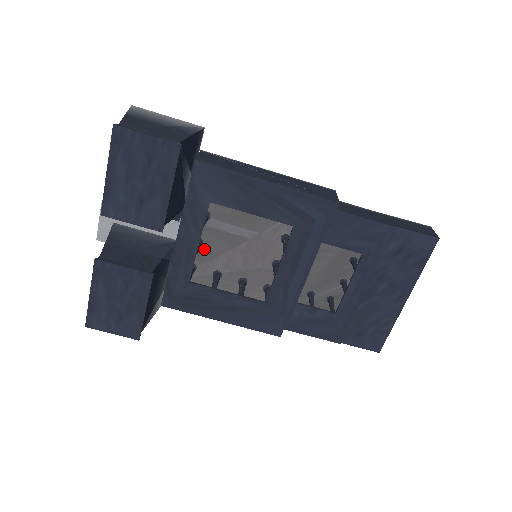
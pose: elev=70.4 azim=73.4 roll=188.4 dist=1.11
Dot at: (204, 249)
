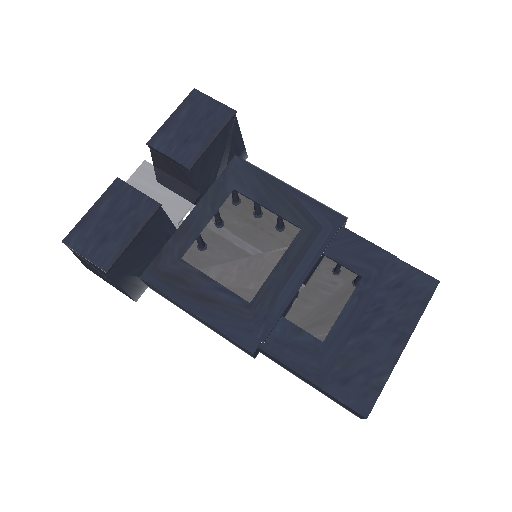
Dot at: (205, 255)
